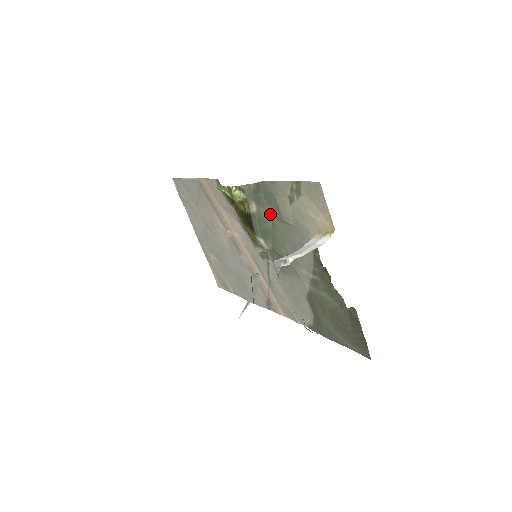
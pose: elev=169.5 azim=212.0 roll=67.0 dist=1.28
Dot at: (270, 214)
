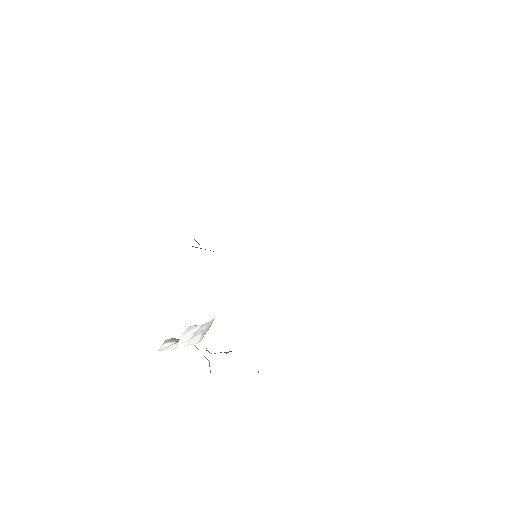
Dot at: occluded
